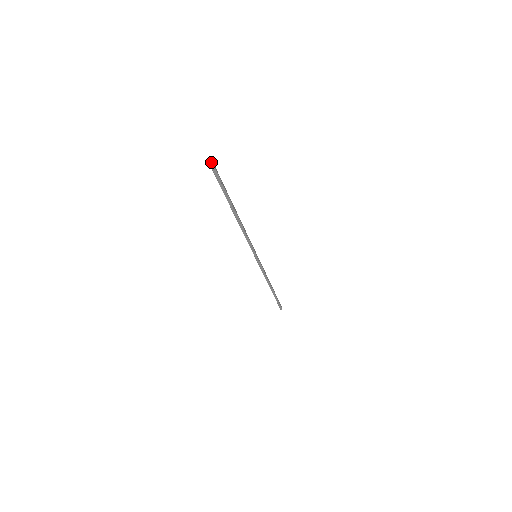
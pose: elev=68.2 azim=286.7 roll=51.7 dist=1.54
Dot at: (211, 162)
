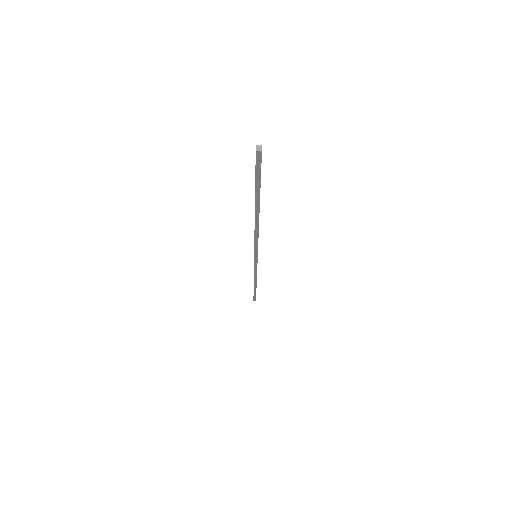
Dot at: (259, 147)
